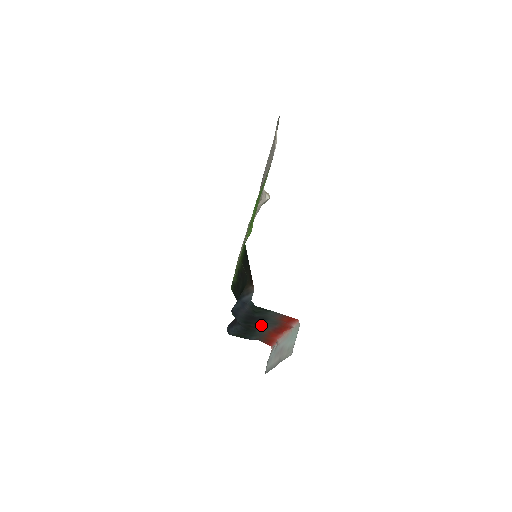
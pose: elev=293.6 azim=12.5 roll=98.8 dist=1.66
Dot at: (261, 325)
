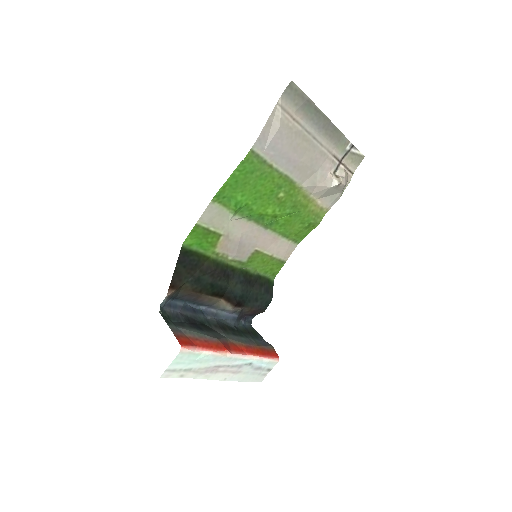
Dot at: (216, 332)
